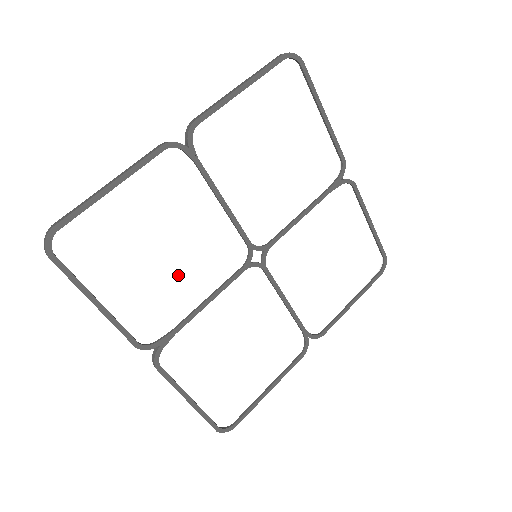
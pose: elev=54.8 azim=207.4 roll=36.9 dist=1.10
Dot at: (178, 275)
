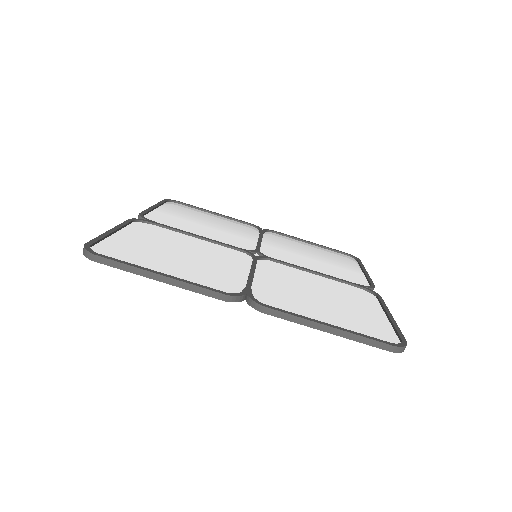
Dot at: (210, 264)
